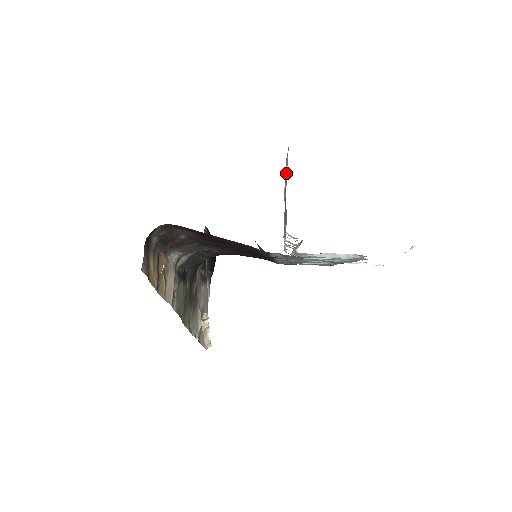
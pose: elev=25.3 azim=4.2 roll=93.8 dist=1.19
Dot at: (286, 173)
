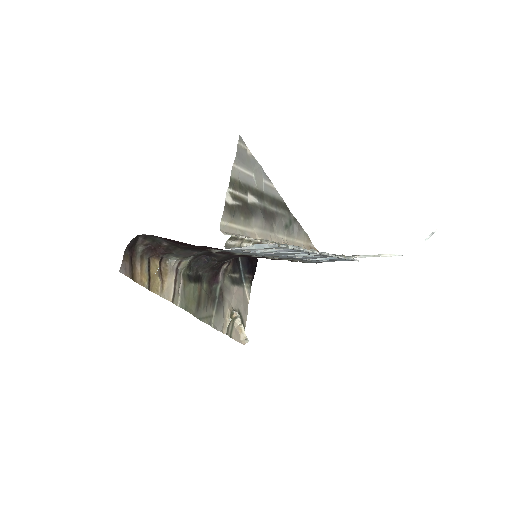
Dot at: (238, 179)
